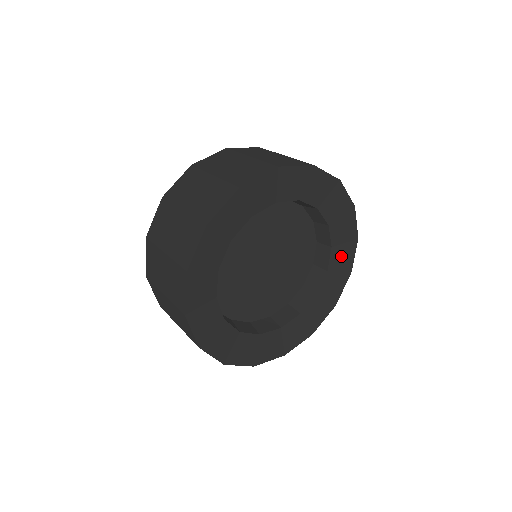
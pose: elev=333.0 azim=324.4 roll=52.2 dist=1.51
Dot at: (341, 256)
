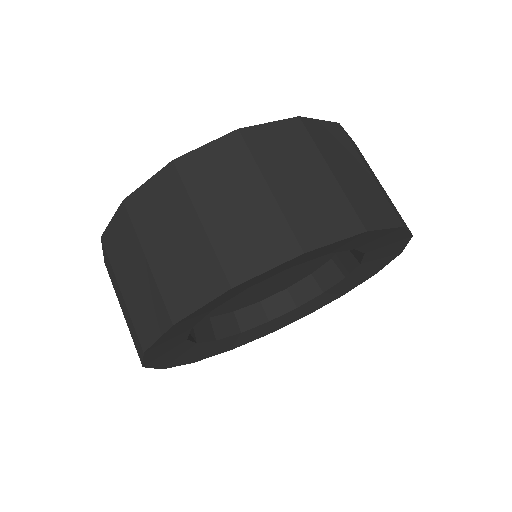
Dot at: (347, 284)
